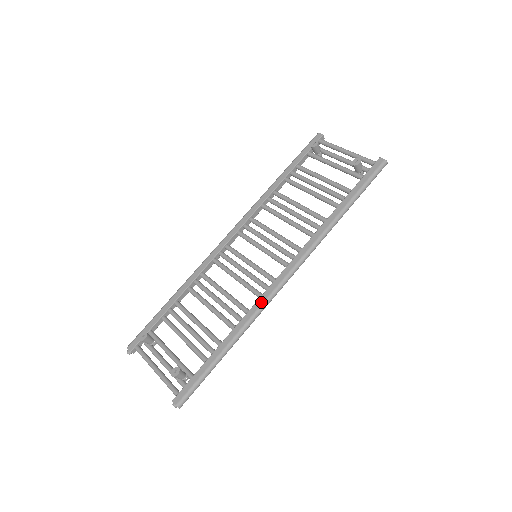
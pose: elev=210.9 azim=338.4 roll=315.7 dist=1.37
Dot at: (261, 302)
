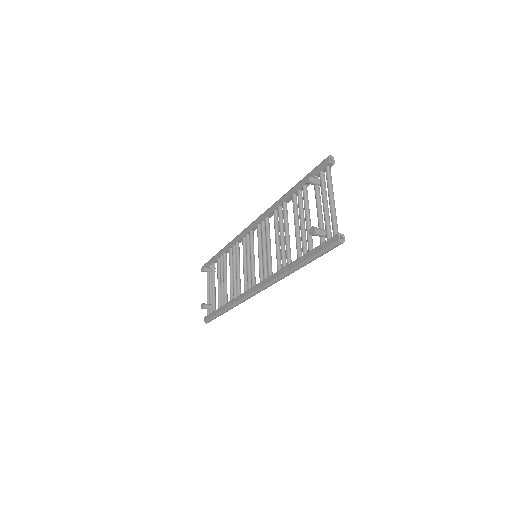
Dot at: (242, 297)
